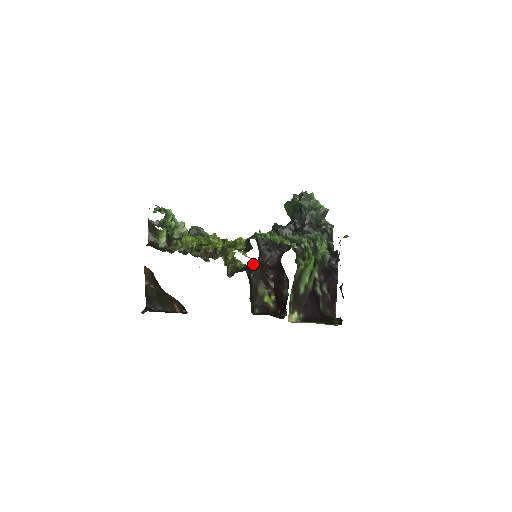
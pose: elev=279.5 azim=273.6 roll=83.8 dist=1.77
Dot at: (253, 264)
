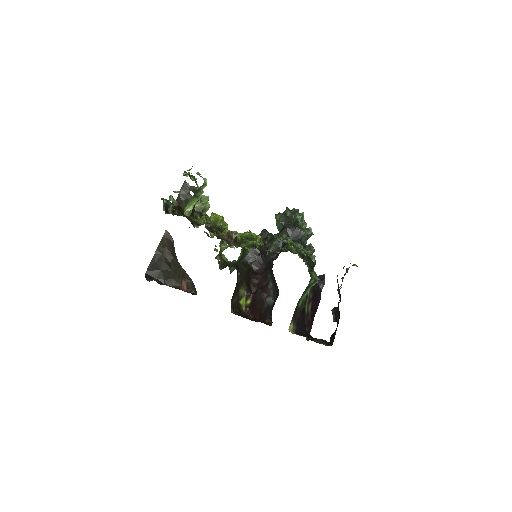
Dot at: occluded
